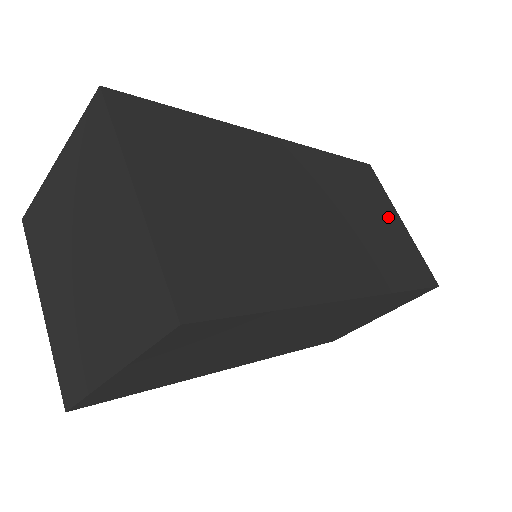
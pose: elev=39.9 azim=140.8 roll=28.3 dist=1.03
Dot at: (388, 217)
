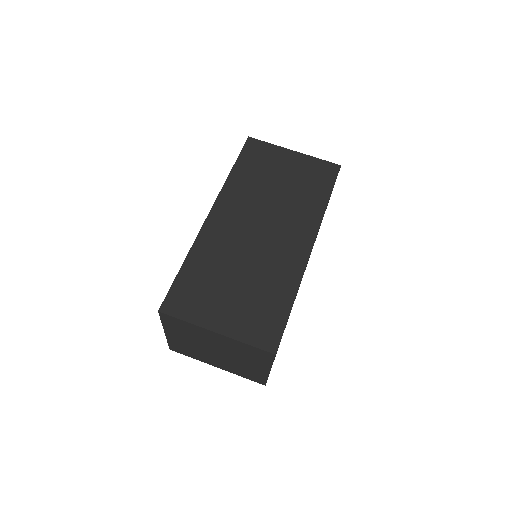
Dot at: (286, 163)
